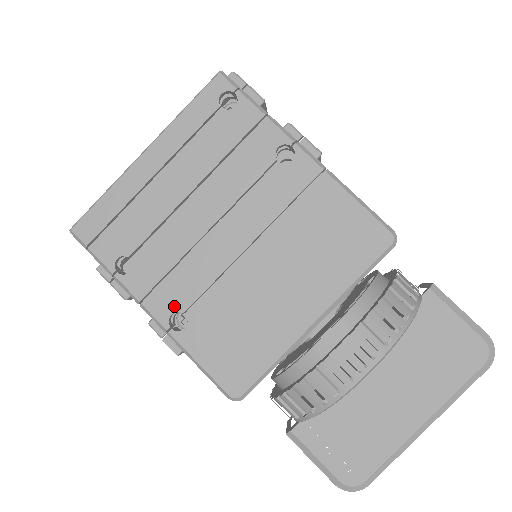
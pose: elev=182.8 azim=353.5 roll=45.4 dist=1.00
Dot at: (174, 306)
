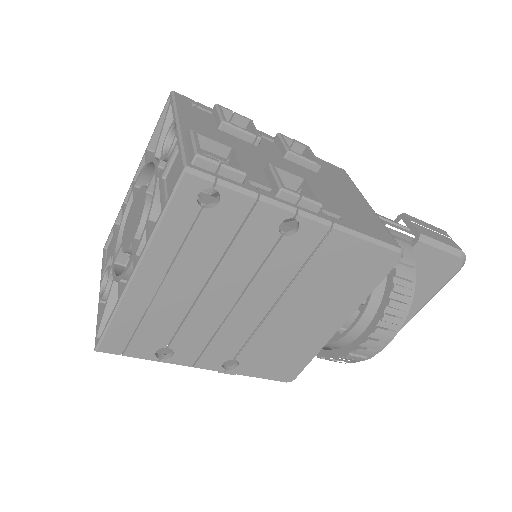
Dot at: (223, 359)
